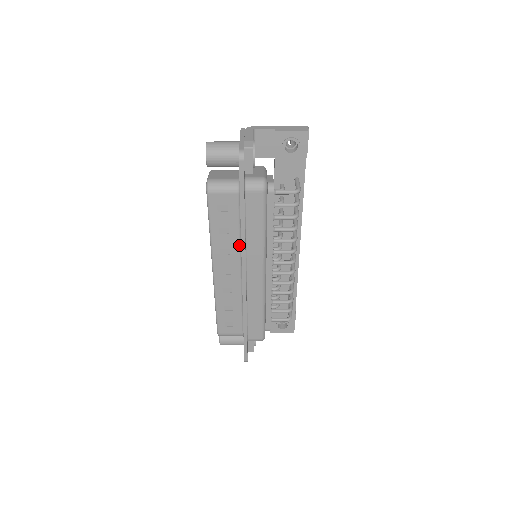
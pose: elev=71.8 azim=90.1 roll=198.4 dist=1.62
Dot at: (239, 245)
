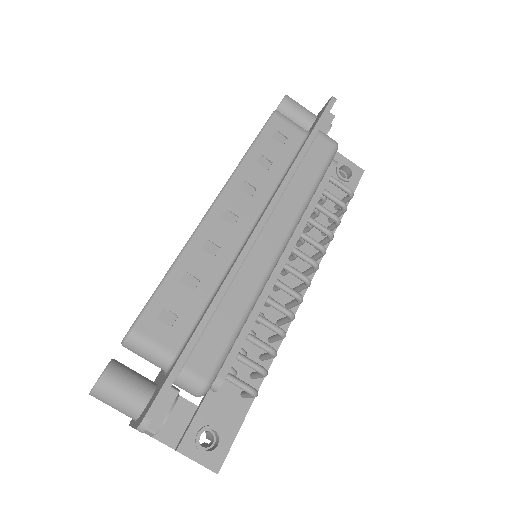
Dot at: (271, 191)
